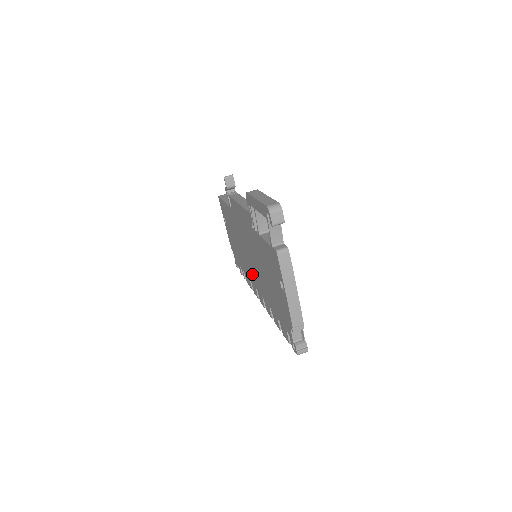
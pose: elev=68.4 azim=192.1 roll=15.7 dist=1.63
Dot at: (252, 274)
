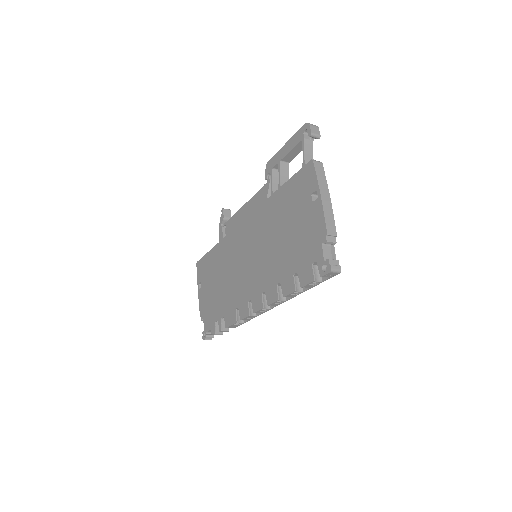
Dot at: (246, 285)
